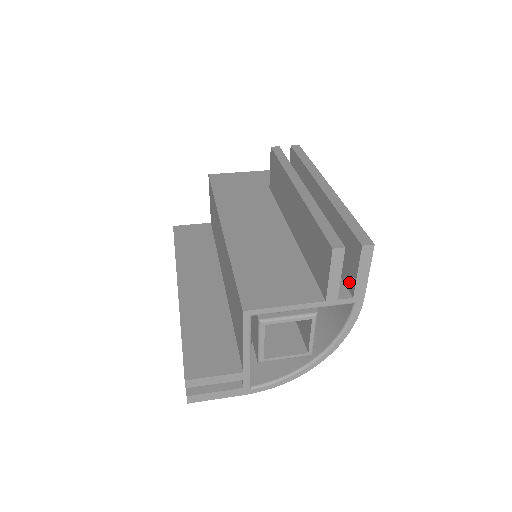
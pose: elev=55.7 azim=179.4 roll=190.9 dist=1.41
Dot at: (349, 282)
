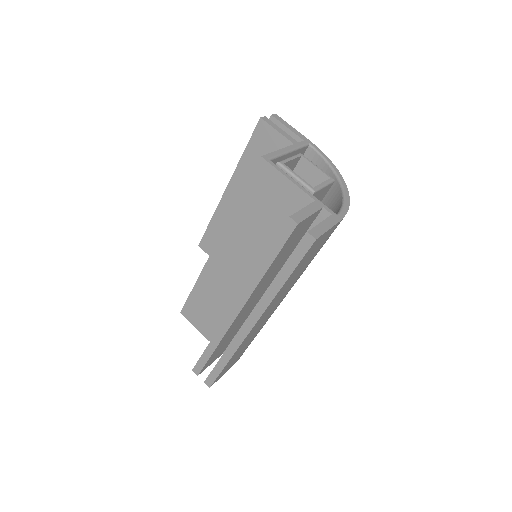
Dot at: occluded
